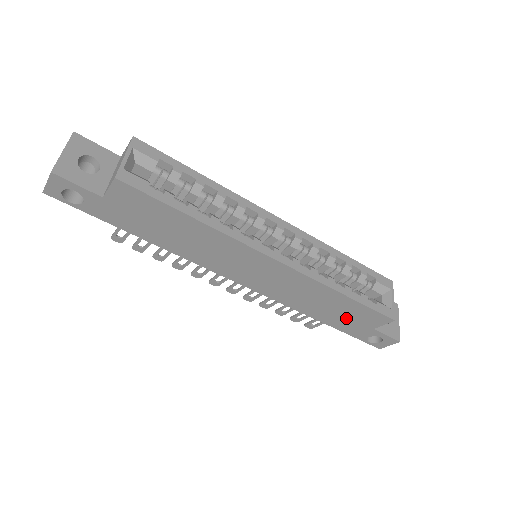
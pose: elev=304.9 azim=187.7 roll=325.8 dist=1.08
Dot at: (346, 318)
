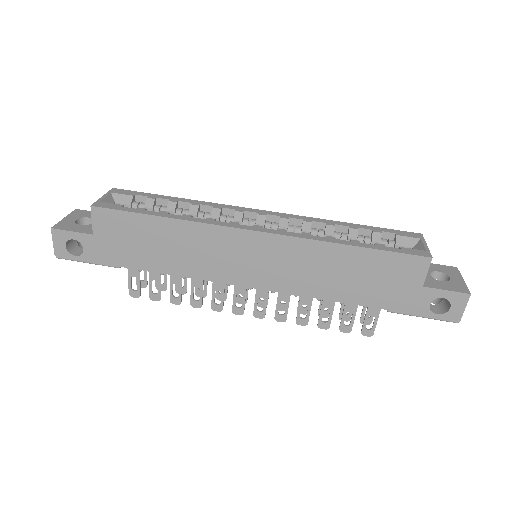
Dot at: (381, 284)
